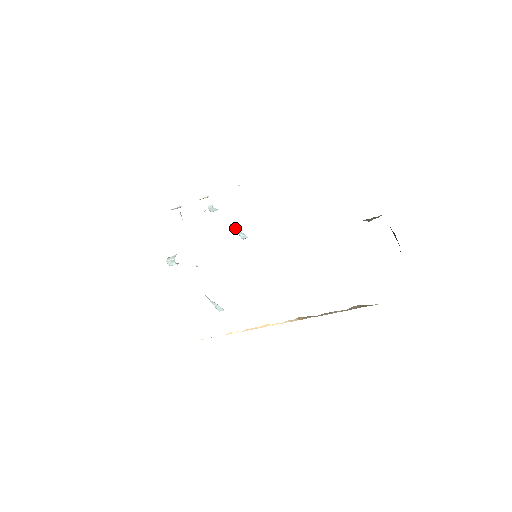
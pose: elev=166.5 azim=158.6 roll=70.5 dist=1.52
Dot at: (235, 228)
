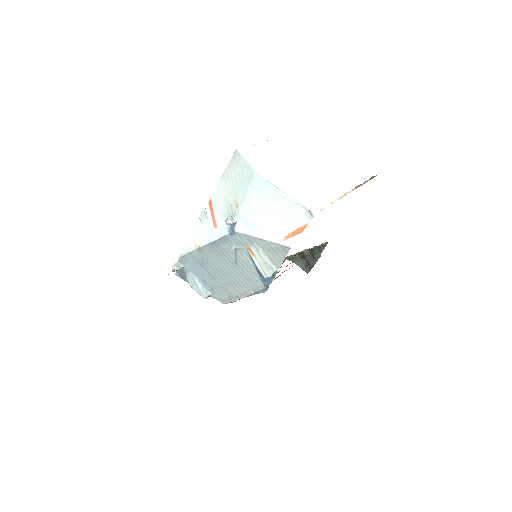
Dot at: (200, 284)
